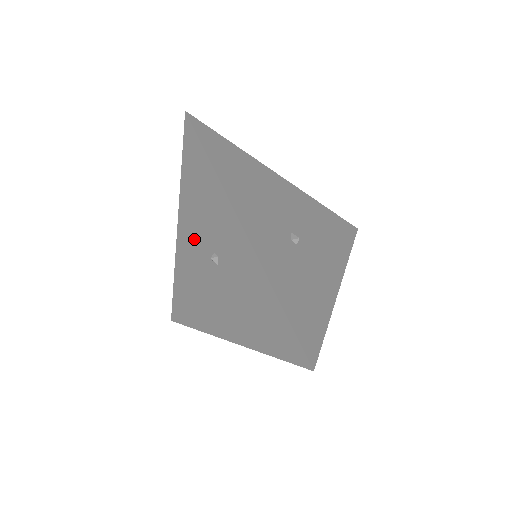
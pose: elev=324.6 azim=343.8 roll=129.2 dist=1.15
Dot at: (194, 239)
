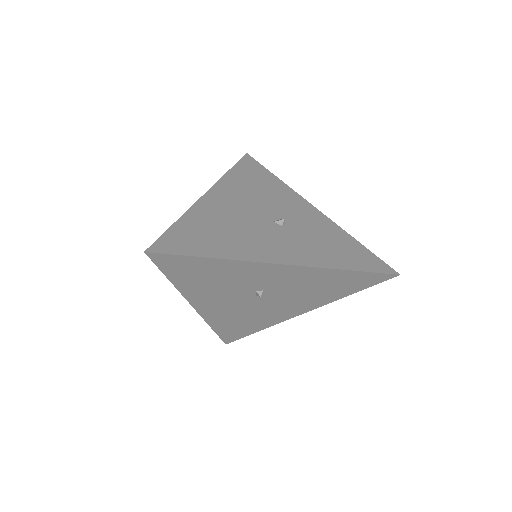
Dot at: (223, 300)
